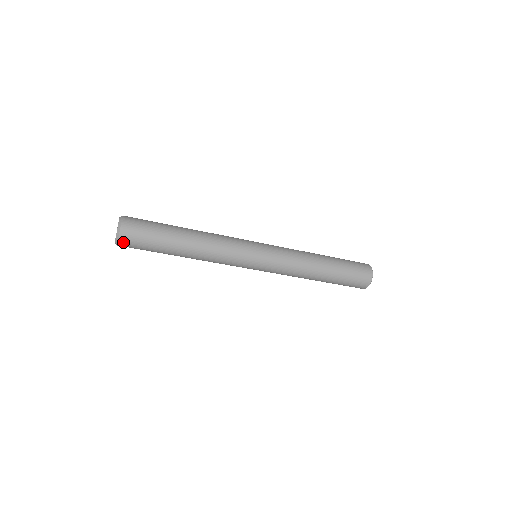
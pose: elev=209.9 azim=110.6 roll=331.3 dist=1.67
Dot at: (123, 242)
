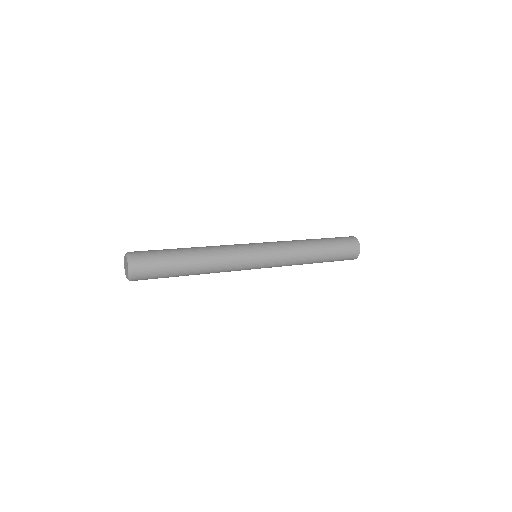
Dot at: (135, 280)
